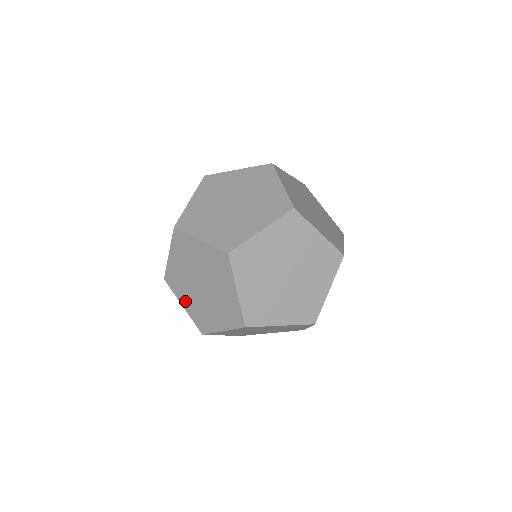
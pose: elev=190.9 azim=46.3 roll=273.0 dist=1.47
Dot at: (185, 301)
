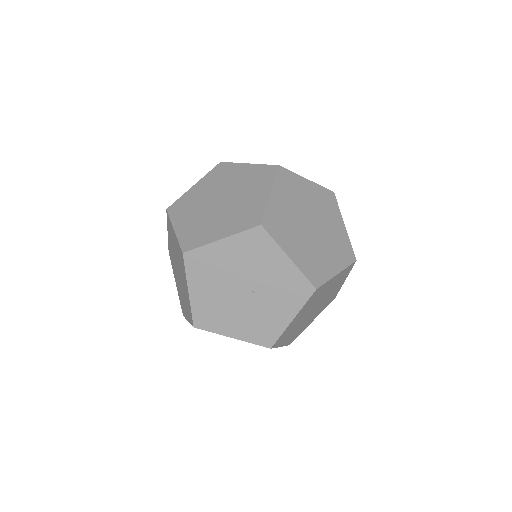
Dot at: (183, 223)
